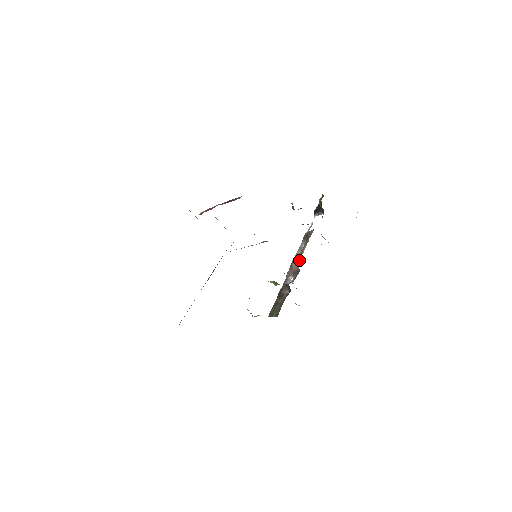
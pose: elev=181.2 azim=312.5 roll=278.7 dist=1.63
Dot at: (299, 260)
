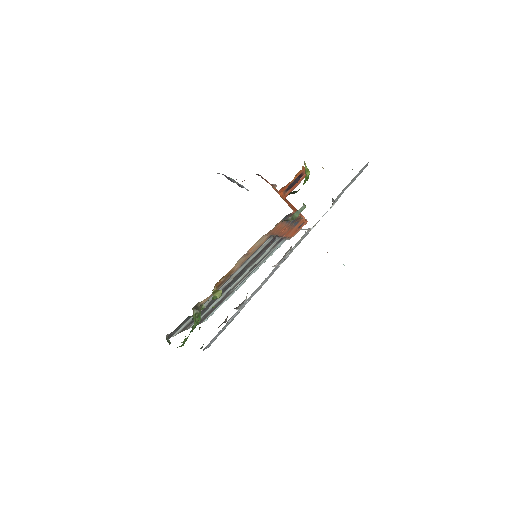
Dot at: occluded
